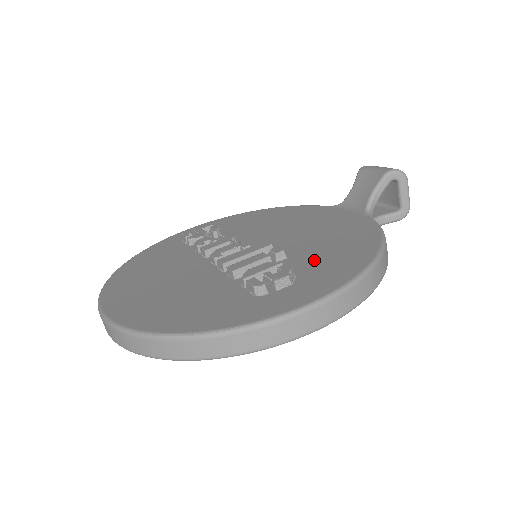
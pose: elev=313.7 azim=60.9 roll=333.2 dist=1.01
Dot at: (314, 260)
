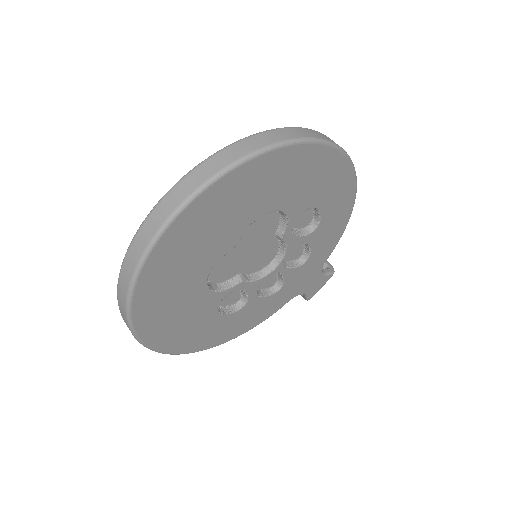
Dot at: occluded
